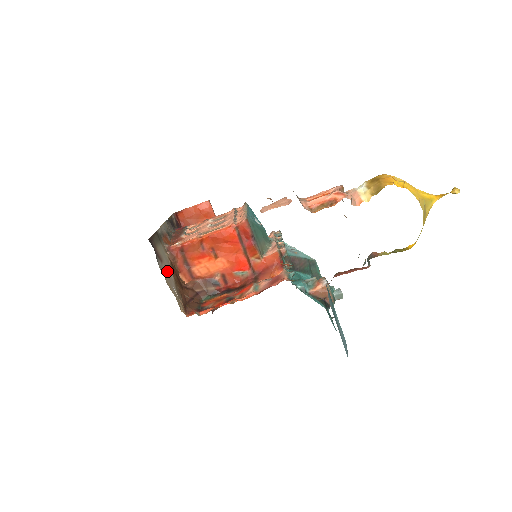
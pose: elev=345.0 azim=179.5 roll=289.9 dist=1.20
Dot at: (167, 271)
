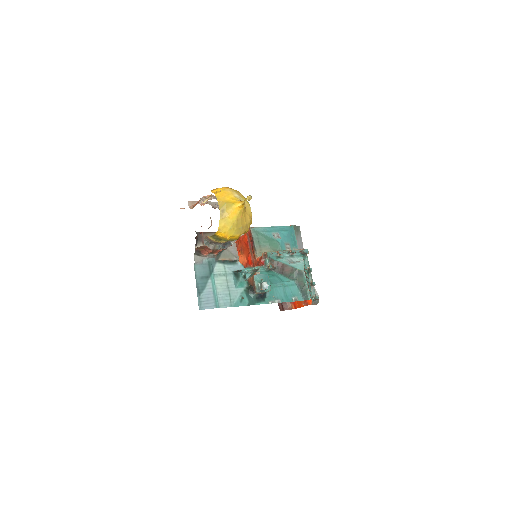
Dot at: occluded
